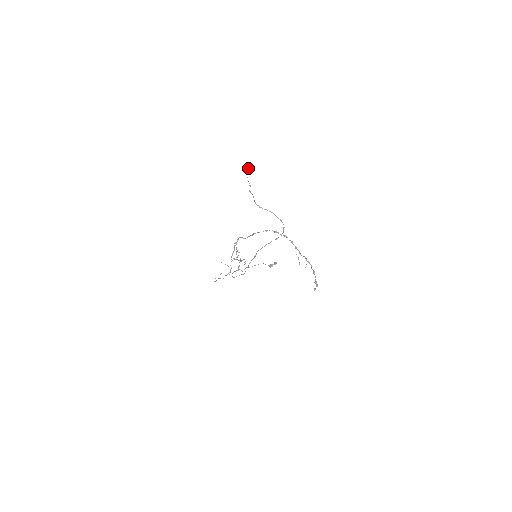
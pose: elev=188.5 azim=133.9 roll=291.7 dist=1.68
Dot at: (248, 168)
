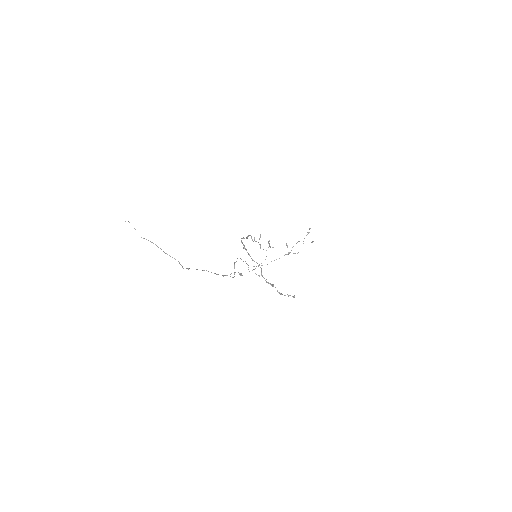
Dot at: occluded
